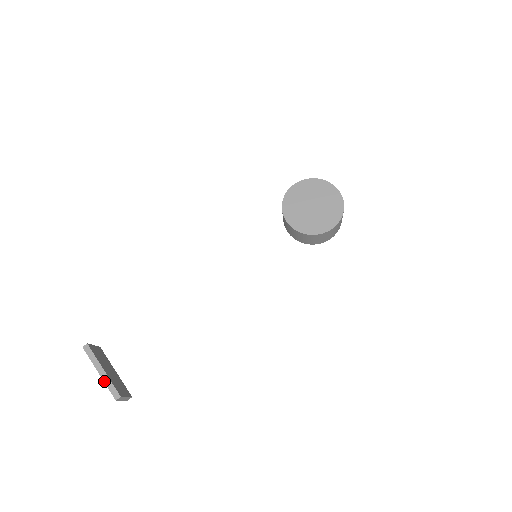
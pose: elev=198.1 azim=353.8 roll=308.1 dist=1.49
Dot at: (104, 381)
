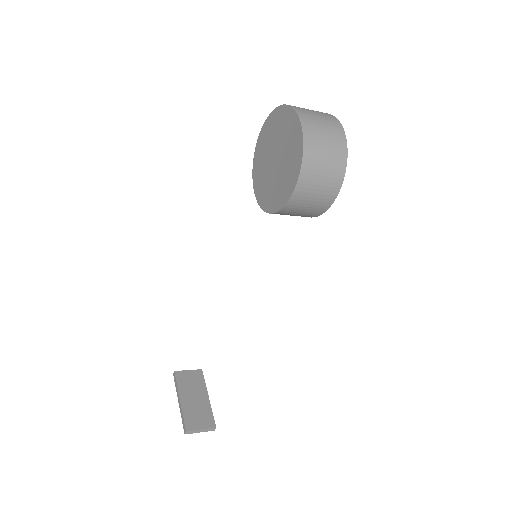
Dot at: (180, 412)
